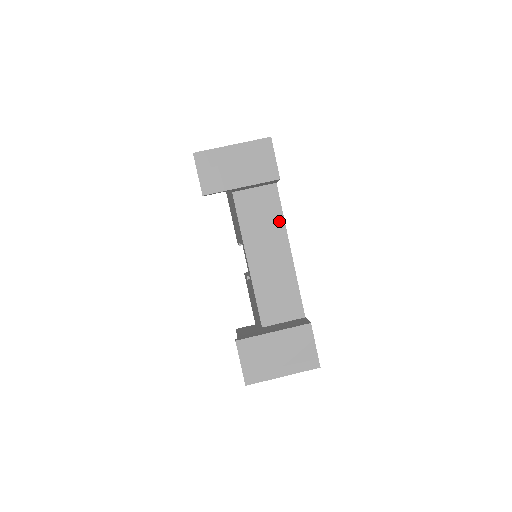
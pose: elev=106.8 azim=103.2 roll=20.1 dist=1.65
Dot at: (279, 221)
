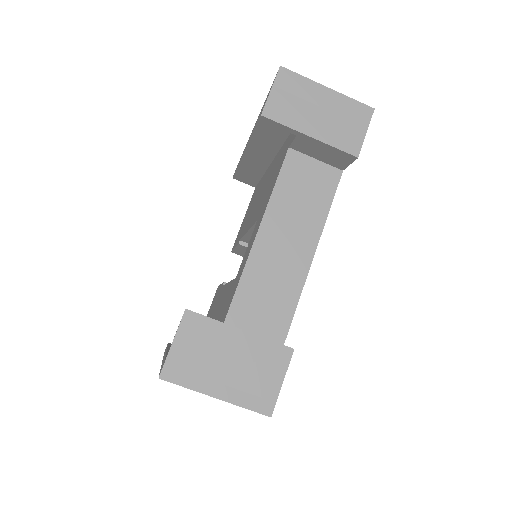
Dot at: (321, 213)
